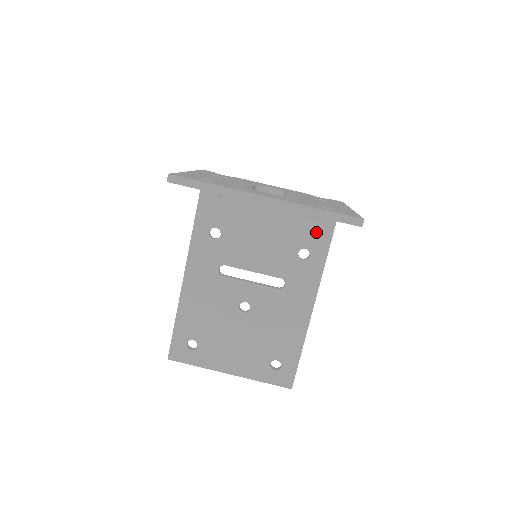
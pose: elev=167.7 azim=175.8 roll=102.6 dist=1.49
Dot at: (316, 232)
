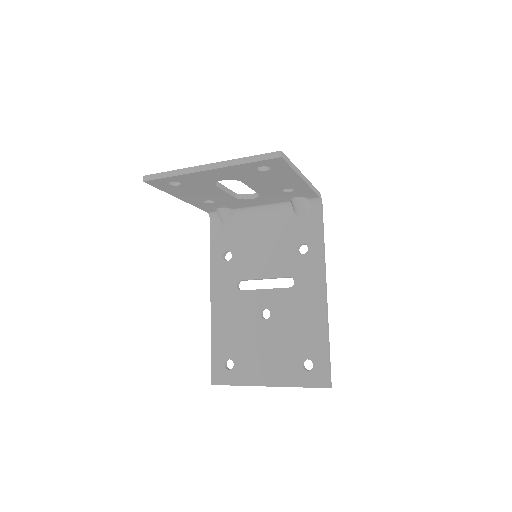
Dot at: (307, 226)
